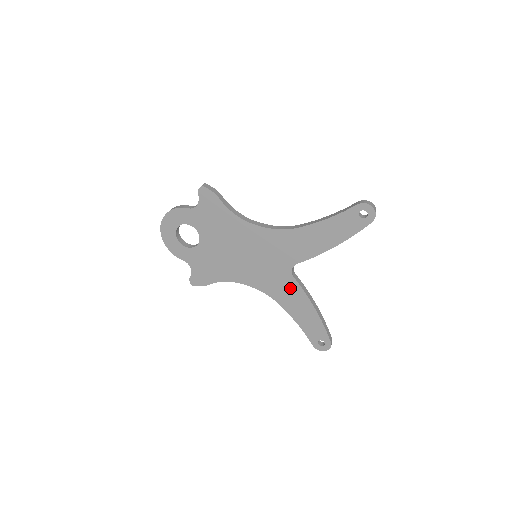
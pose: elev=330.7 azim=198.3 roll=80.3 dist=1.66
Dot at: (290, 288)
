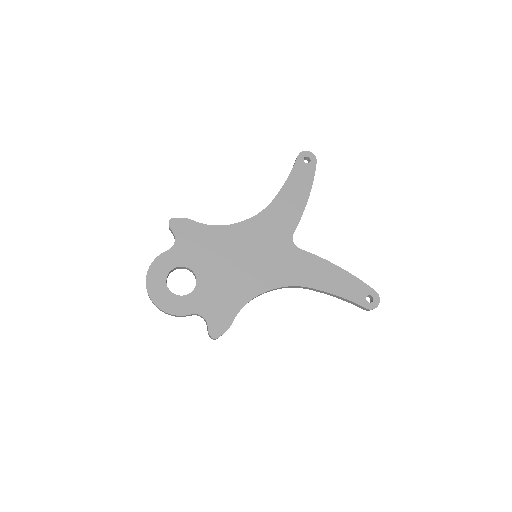
Dot at: (305, 262)
